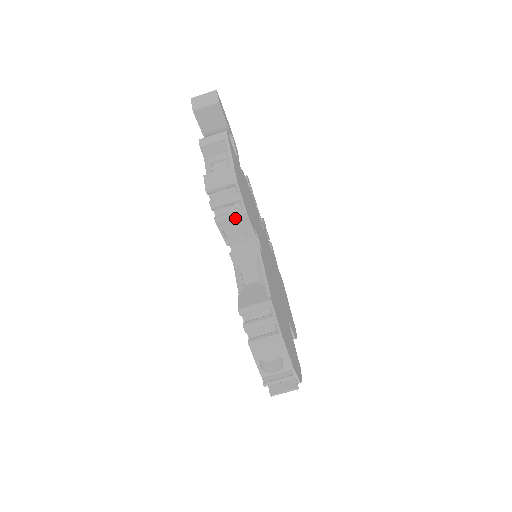
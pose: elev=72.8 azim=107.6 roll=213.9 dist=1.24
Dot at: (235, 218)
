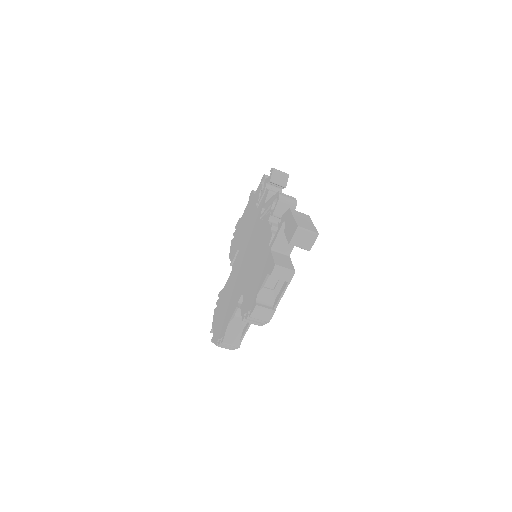
Dot at: (254, 323)
